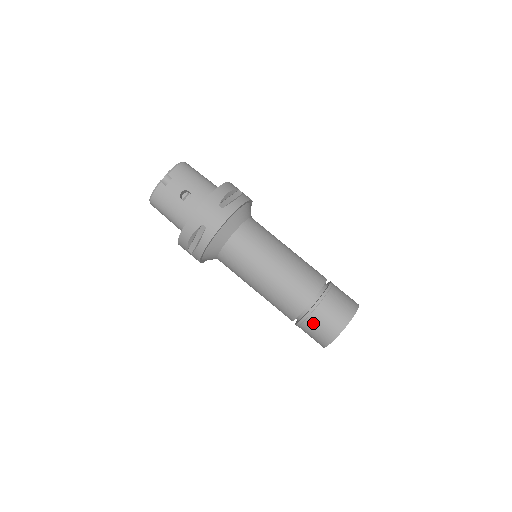
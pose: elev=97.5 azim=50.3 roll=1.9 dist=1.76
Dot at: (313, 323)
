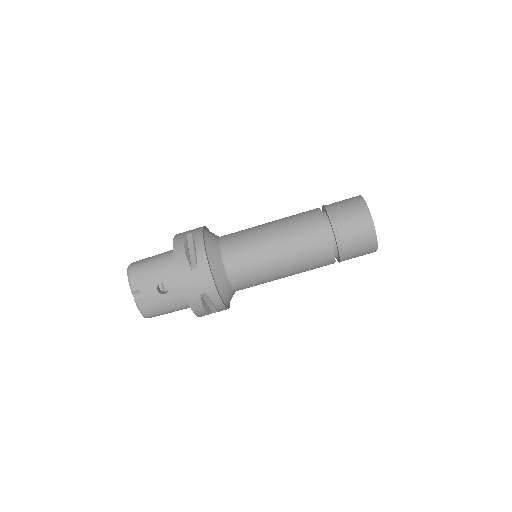
Dot at: (350, 252)
